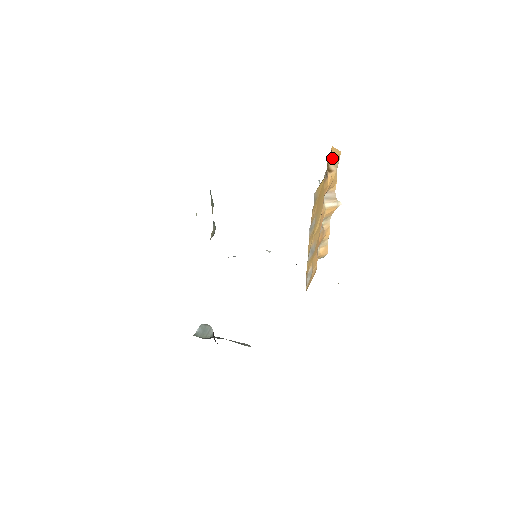
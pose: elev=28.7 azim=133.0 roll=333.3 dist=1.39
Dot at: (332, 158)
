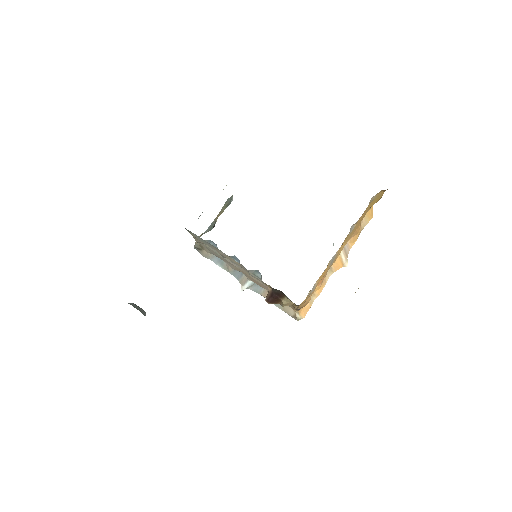
Dot at: (367, 214)
